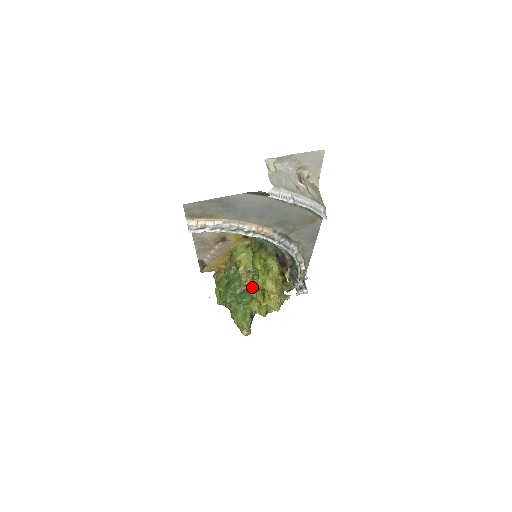
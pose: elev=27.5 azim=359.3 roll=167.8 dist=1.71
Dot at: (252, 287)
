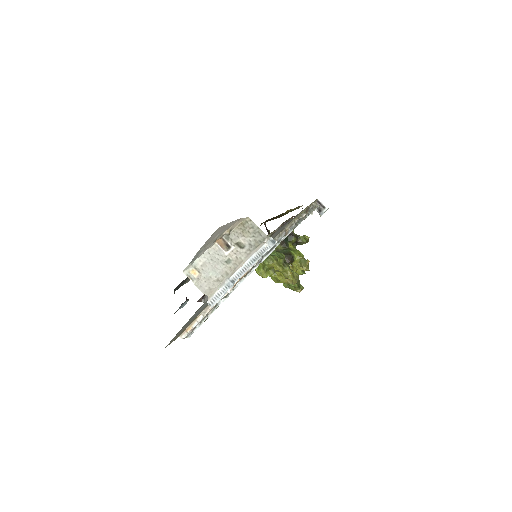
Dot at: occluded
